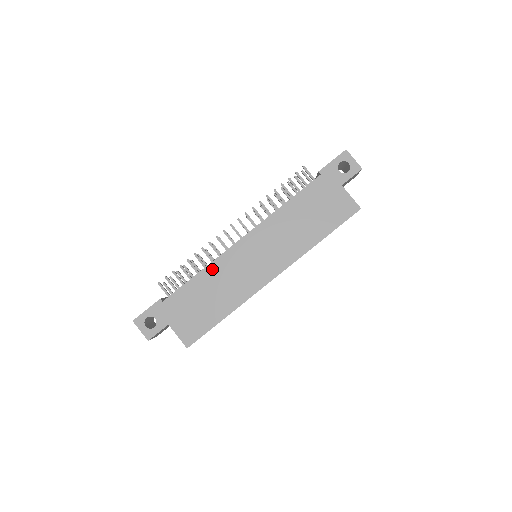
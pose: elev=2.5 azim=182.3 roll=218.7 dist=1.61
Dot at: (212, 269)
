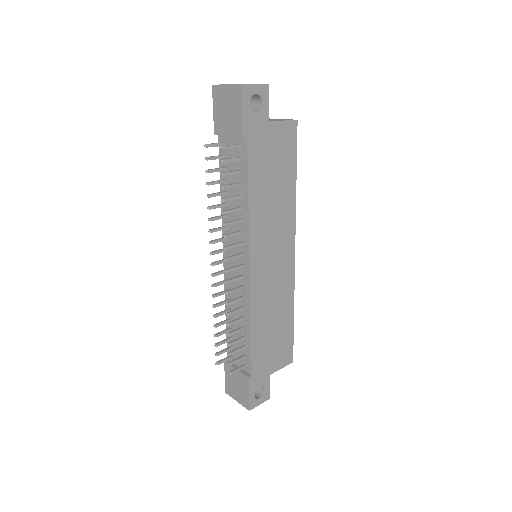
Dot at: (256, 313)
